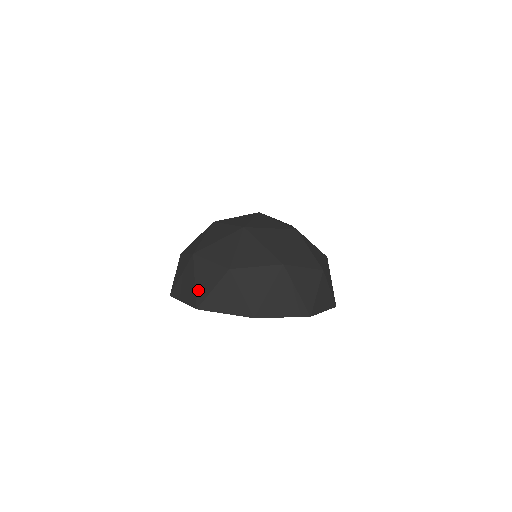
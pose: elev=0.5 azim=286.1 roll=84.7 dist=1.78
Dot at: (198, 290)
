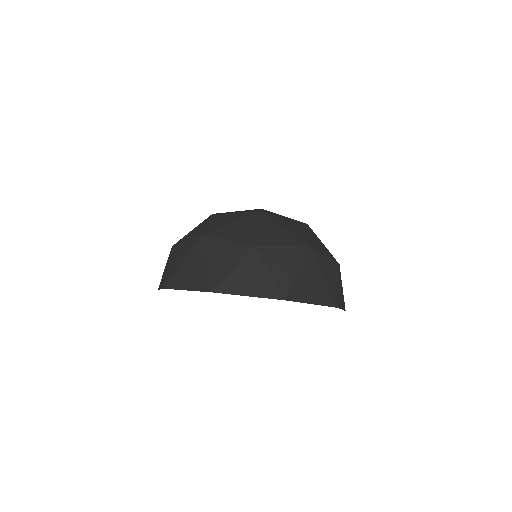
Dot at: (212, 271)
